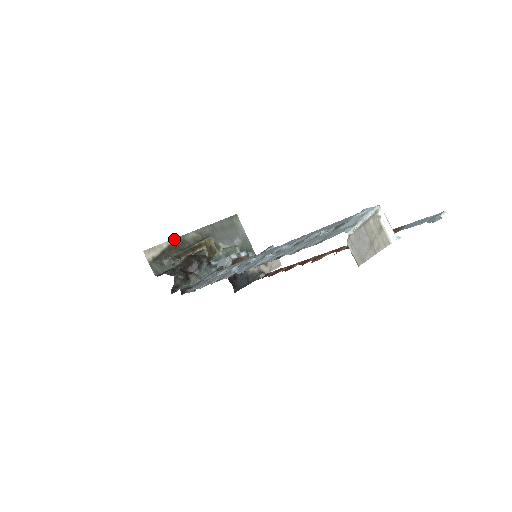
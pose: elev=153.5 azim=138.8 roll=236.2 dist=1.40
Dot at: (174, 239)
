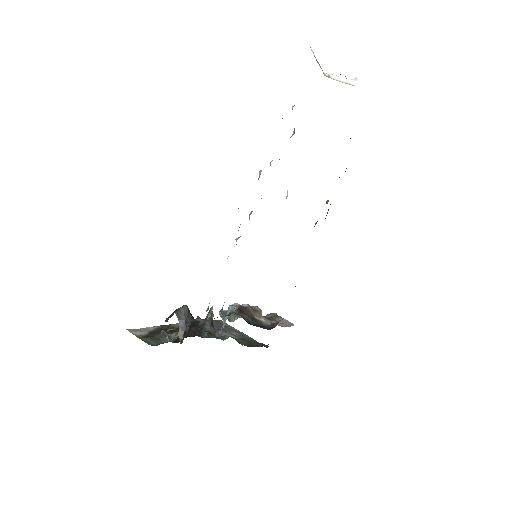
Dot at: (160, 326)
